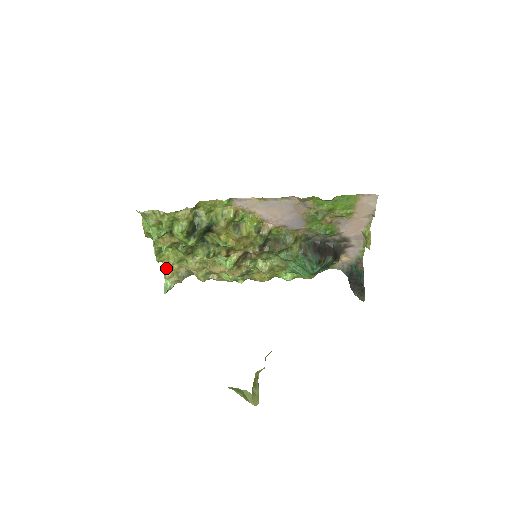
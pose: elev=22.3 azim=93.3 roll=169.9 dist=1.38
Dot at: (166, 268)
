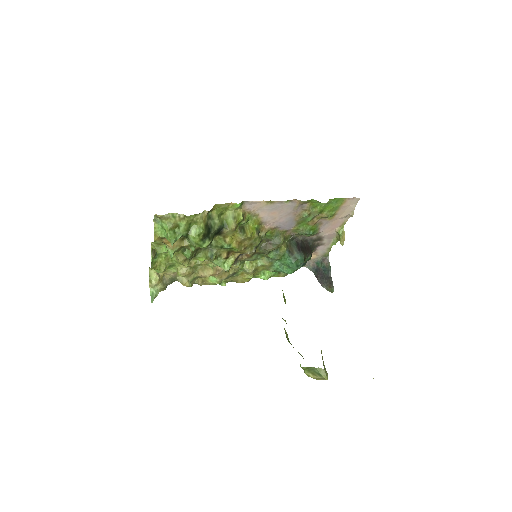
Dot at: (153, 276)
